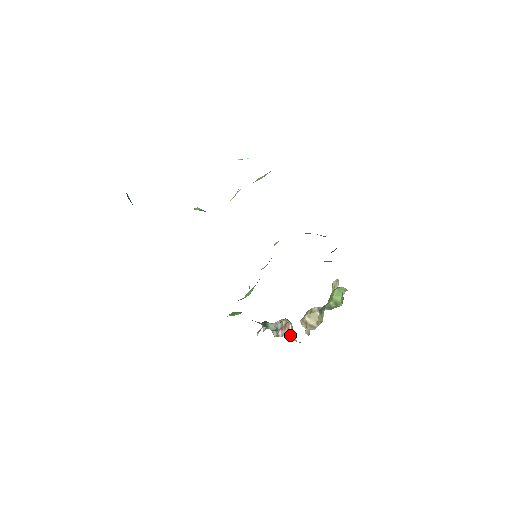
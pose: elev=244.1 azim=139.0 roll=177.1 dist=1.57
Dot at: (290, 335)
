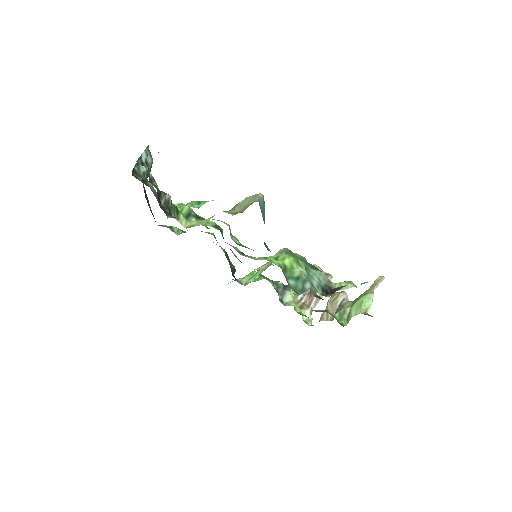
Dot at: (305, 310)
